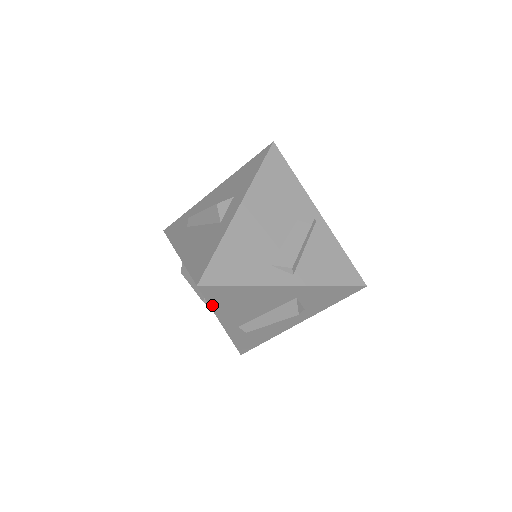
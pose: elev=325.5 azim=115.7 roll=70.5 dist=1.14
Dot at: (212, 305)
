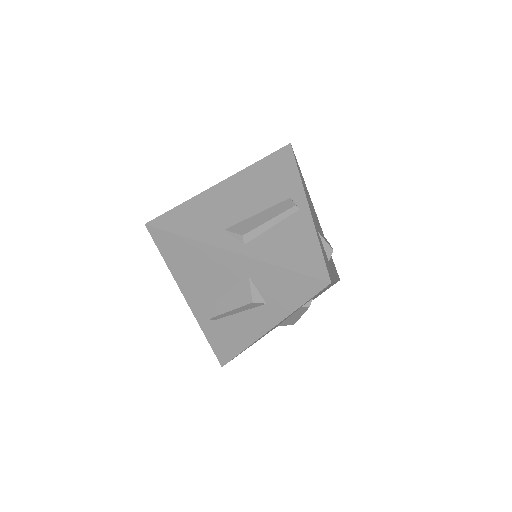
Dot at: (167, 261)
